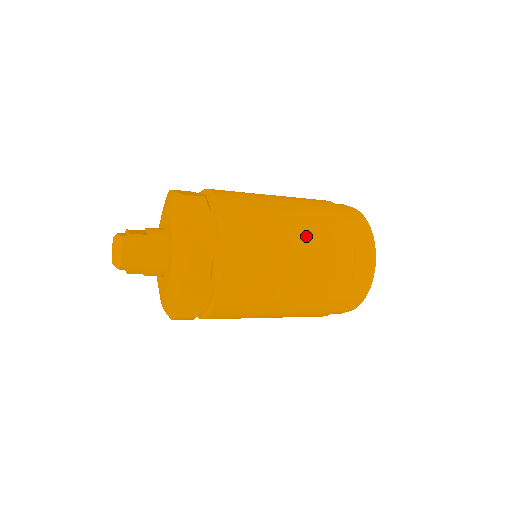
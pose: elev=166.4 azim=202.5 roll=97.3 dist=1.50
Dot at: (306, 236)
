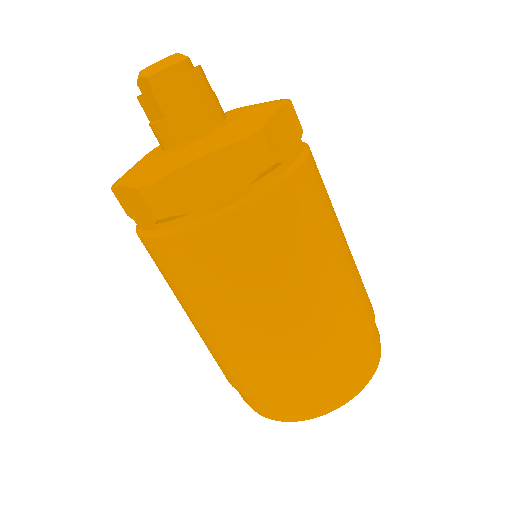
Dot at: (350, 269)
